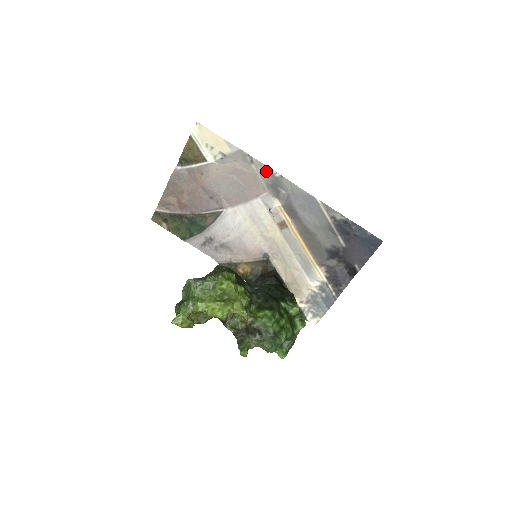
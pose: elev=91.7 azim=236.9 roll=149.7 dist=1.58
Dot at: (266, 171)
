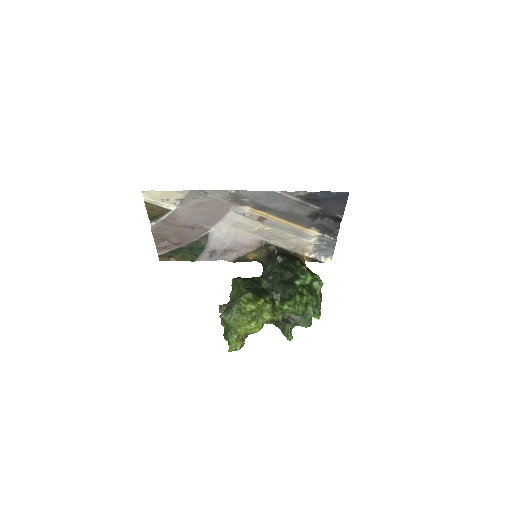
Dot at: (222, 193)
